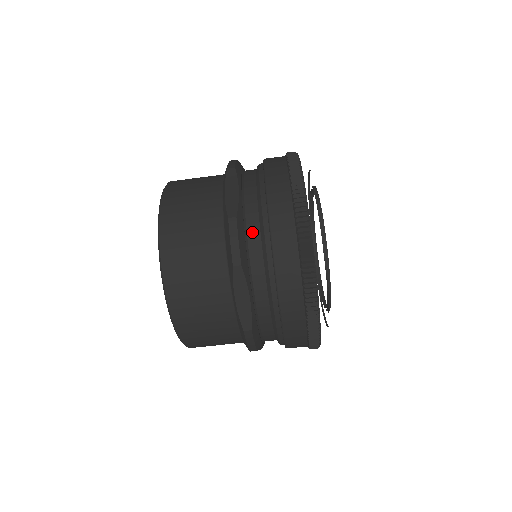
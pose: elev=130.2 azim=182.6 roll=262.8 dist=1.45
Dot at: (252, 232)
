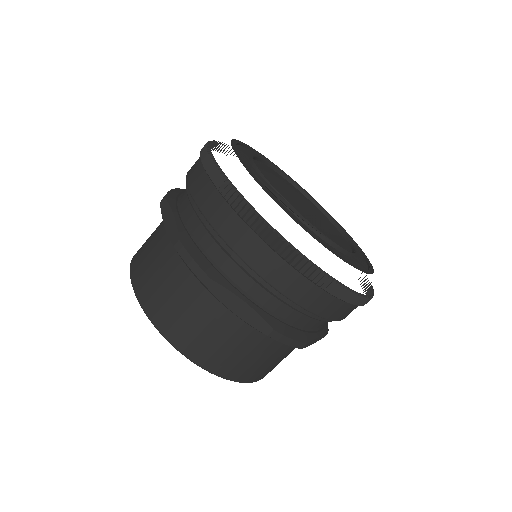
Dot at: occluded
